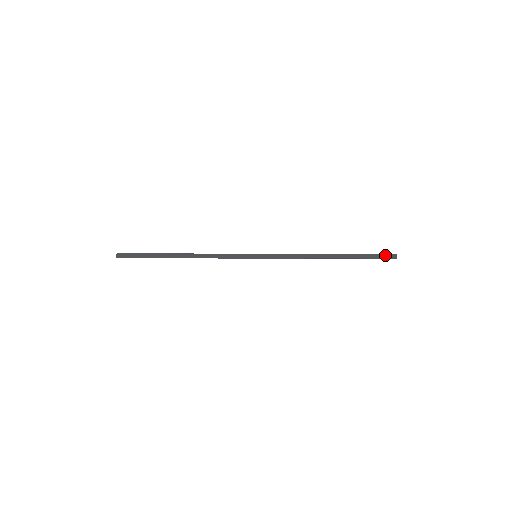
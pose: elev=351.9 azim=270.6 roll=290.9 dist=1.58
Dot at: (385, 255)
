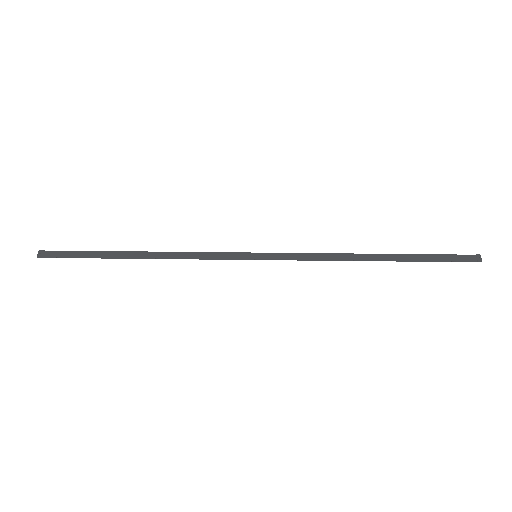
Dot at: (461, 256)
